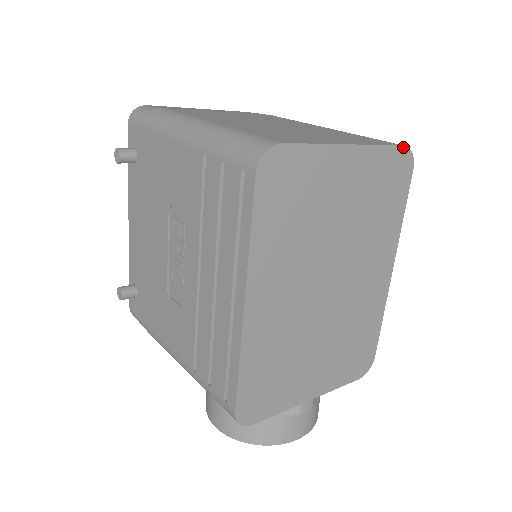
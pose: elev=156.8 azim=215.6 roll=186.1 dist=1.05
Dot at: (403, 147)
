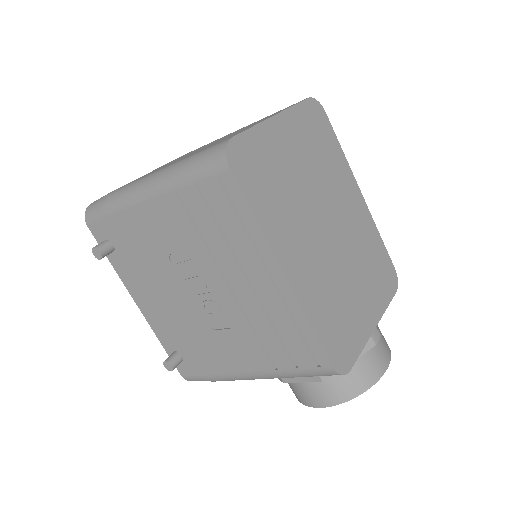
Dot at: (308, 99)
